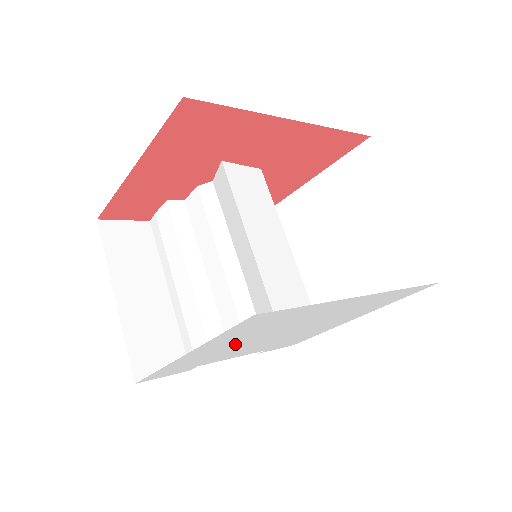
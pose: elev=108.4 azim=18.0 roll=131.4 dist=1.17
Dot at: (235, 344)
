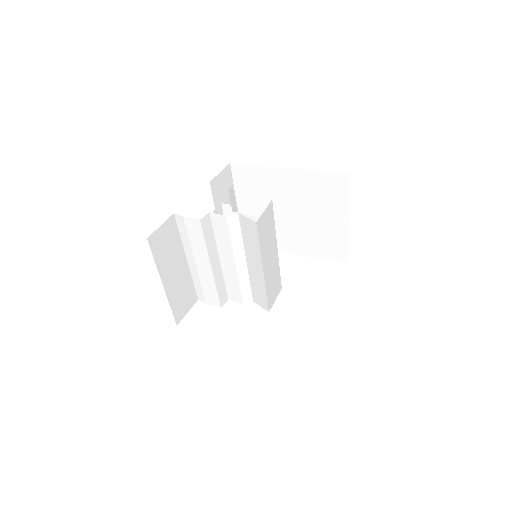
Dot at: occluded
